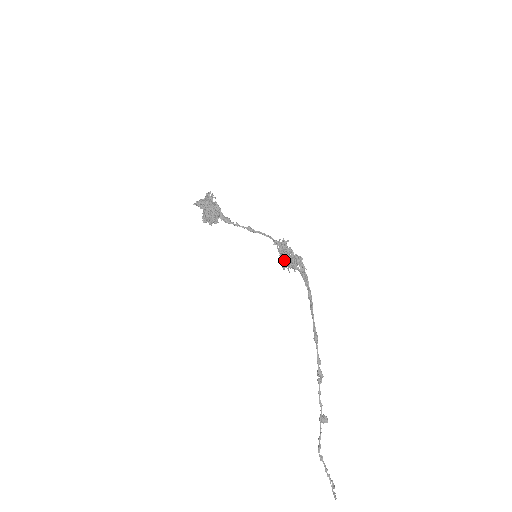
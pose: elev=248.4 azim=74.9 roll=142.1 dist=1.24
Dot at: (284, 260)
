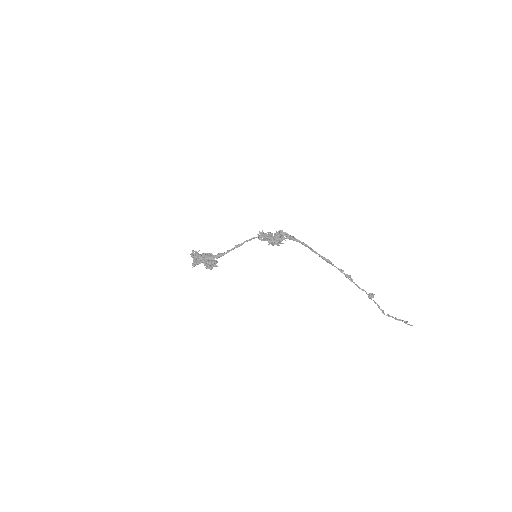
Dot at: (274, 241)
